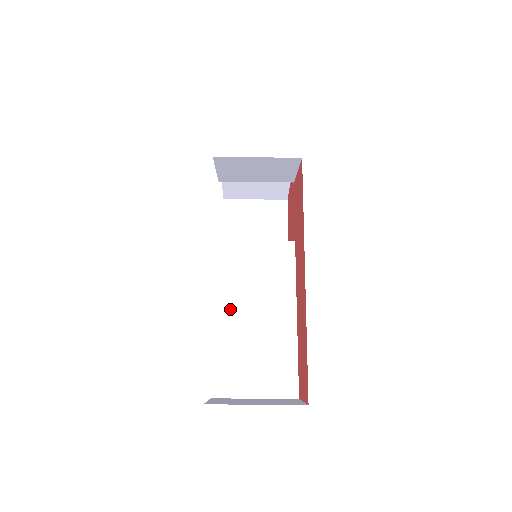
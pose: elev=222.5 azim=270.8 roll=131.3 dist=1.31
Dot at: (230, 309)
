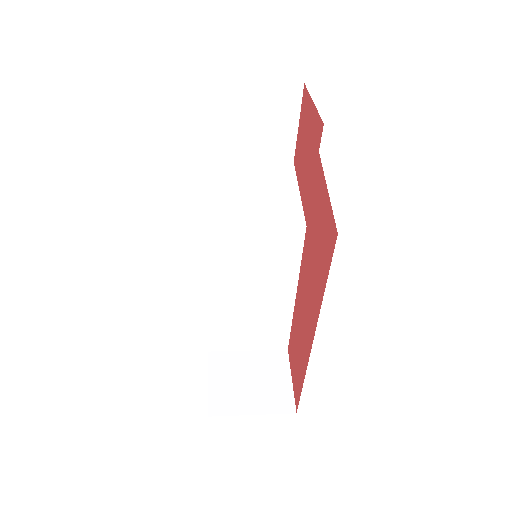
Dot at: (224, 292)
